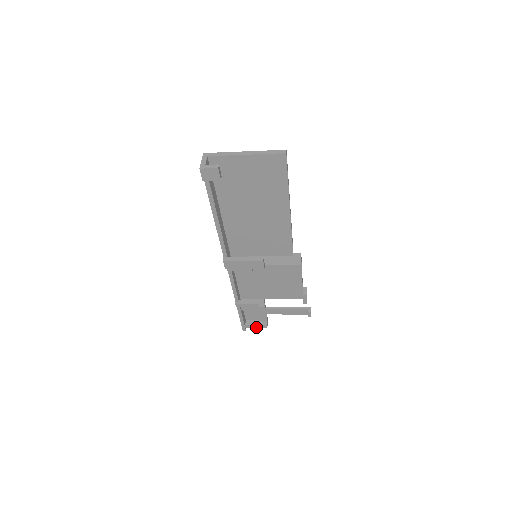
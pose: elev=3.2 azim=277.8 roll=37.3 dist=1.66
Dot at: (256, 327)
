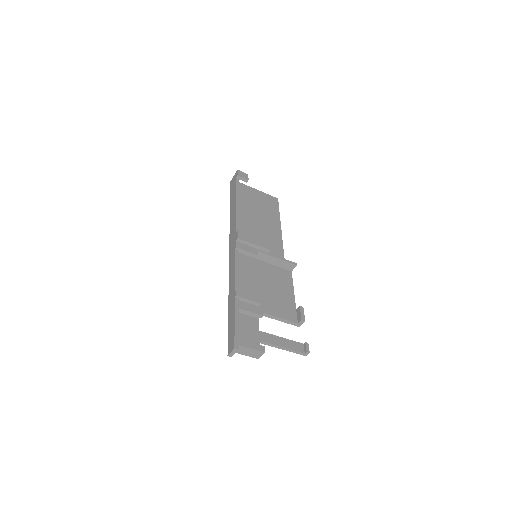
Dot at: (251, 347)
